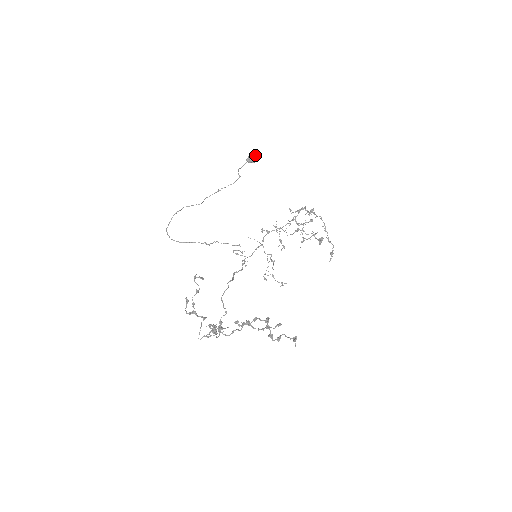
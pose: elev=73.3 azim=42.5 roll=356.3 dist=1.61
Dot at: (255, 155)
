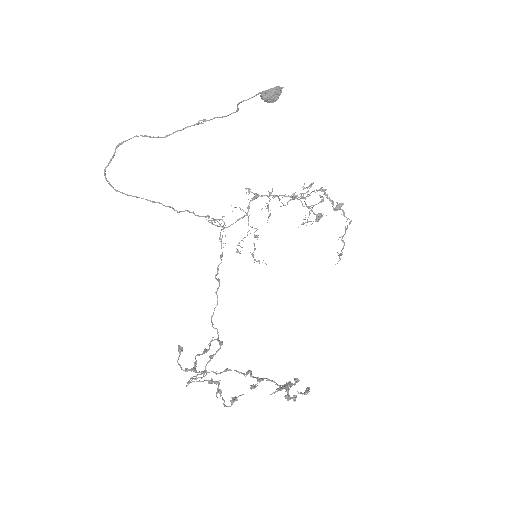
Dot at: (278, 92)
